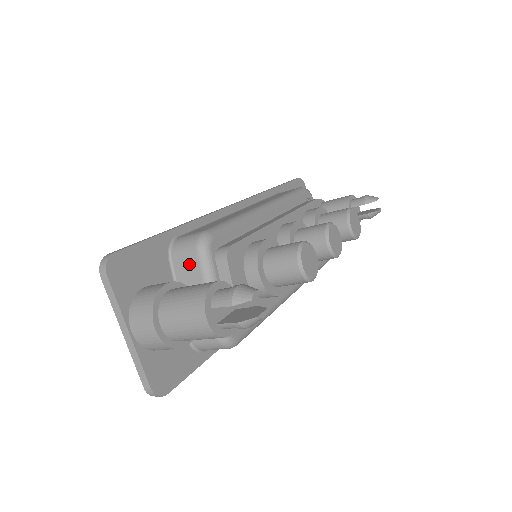
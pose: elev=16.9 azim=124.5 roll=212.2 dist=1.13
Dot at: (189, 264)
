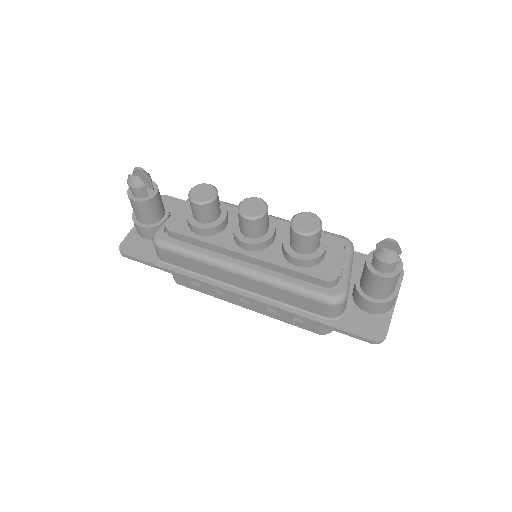
Dot at: occluded
